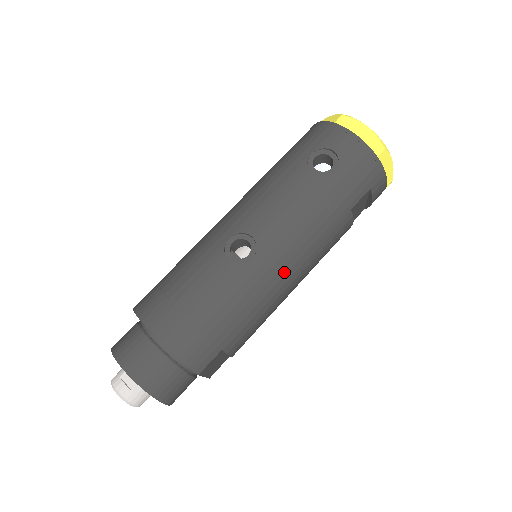
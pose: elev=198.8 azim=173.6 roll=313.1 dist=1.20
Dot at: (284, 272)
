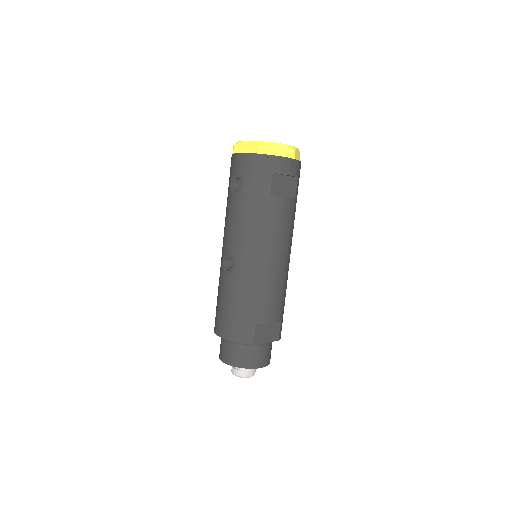
Dot at: (257, 260)
